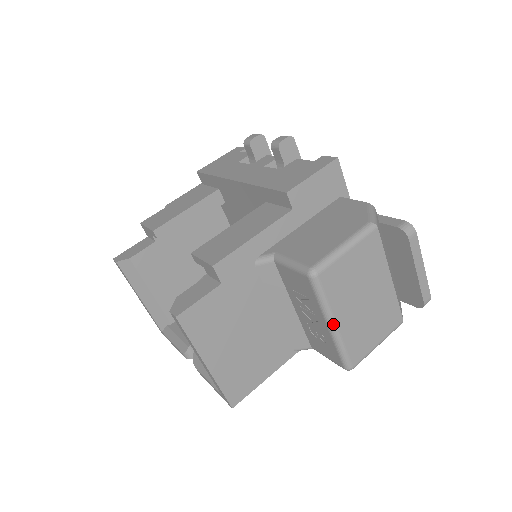
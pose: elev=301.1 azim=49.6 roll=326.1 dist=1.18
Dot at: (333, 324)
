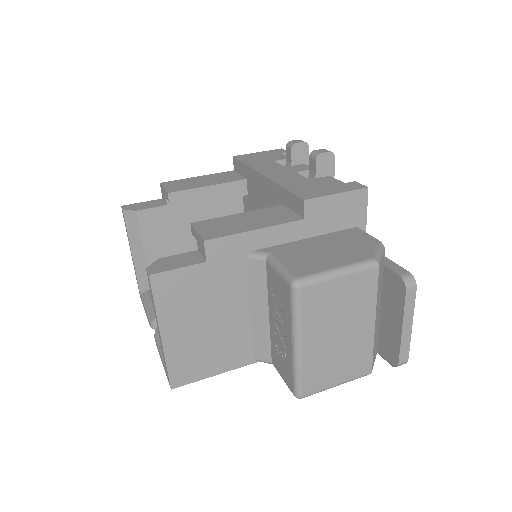
Dot at: (298, 344)
